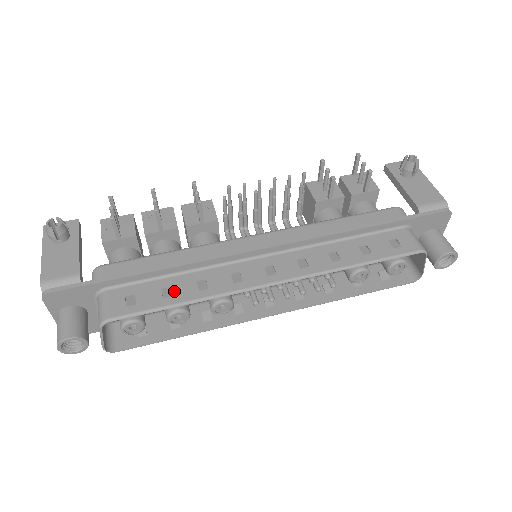
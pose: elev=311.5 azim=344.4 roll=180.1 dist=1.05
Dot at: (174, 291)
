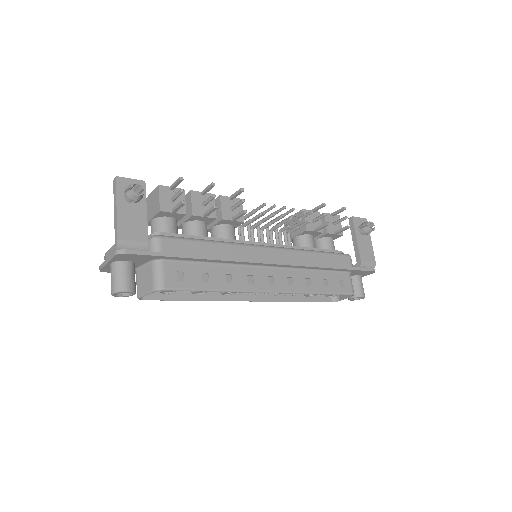
Dot at: (210, 278)
